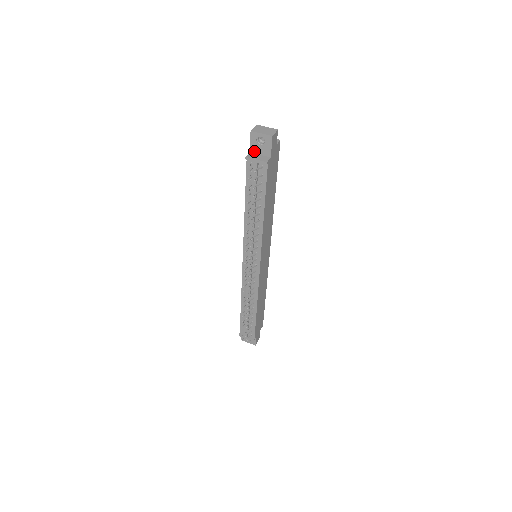
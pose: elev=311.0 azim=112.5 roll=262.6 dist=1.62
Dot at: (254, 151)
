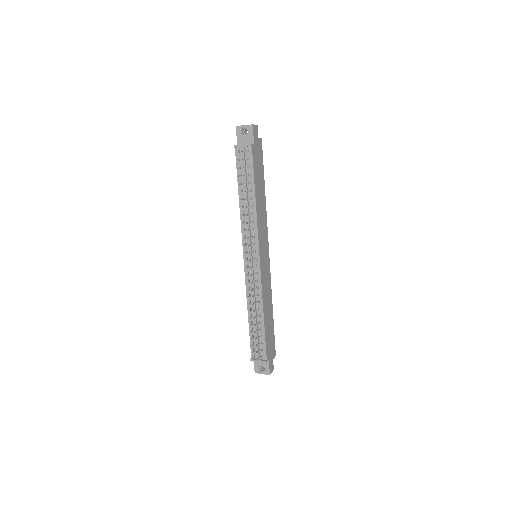
Dot at: (240, 143)
